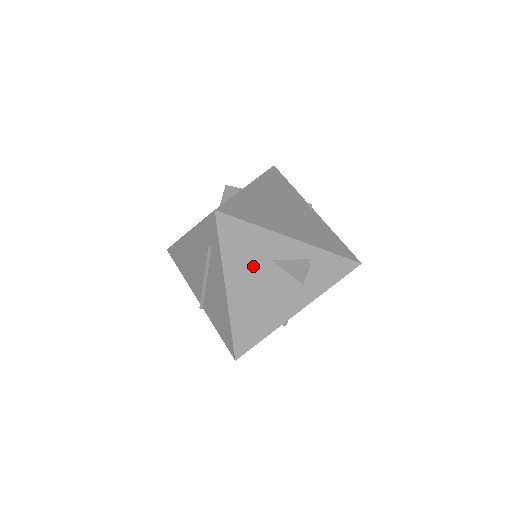
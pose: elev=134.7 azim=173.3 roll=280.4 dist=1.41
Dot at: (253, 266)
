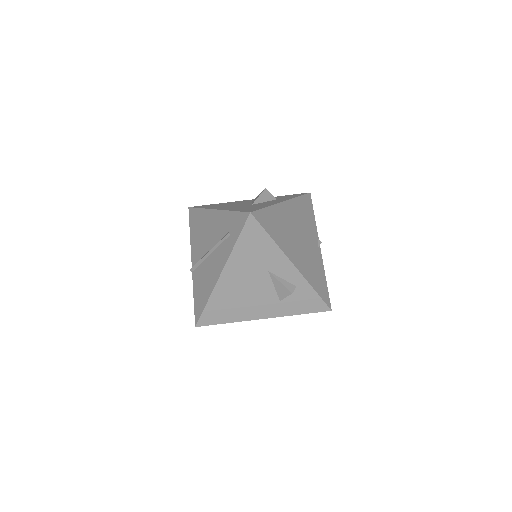
Dot at: (252, 268)
